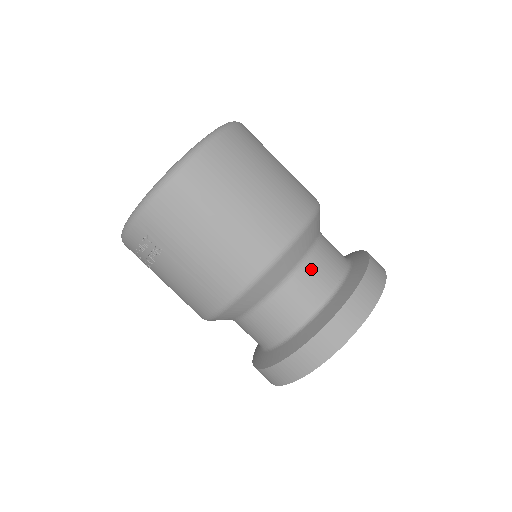
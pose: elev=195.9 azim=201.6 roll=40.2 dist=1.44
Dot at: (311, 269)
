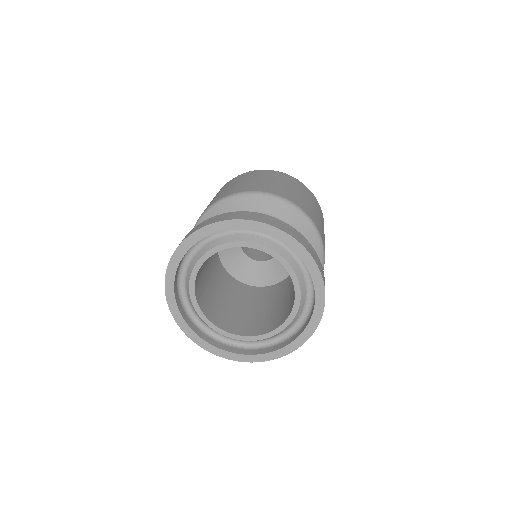
Dot at: occluded
